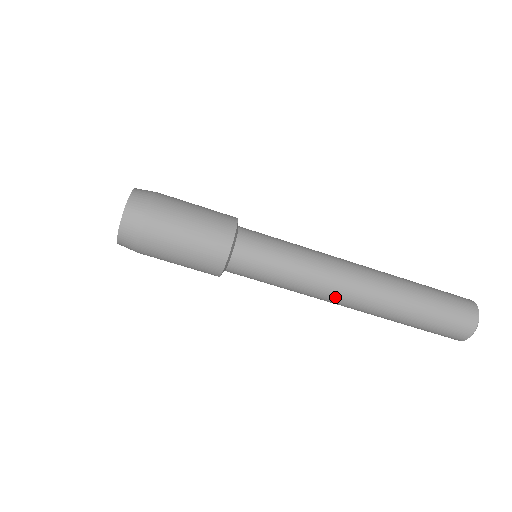
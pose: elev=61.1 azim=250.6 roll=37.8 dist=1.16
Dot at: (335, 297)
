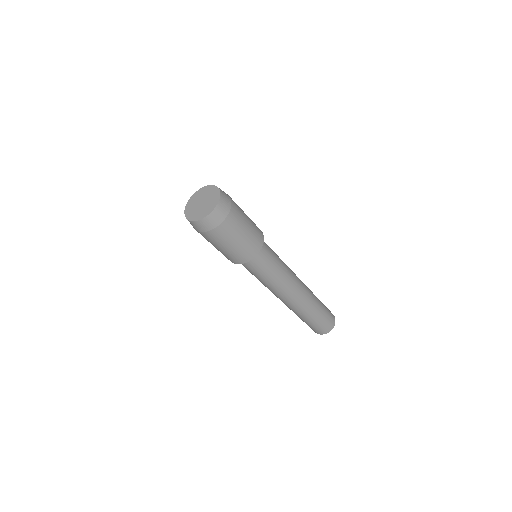
Dot at: (283, 296)
